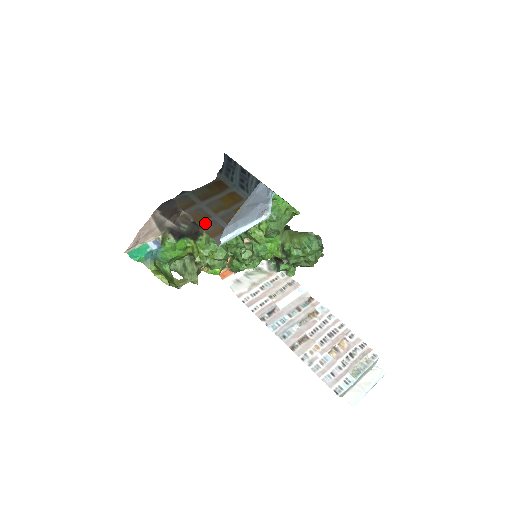
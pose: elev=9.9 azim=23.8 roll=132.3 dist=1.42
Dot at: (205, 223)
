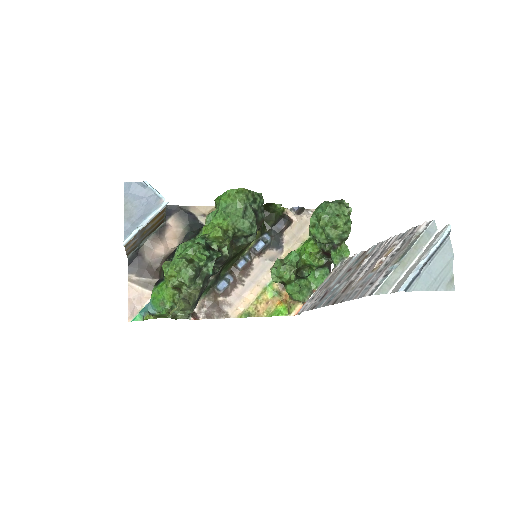
Dot at: (129, 245)
